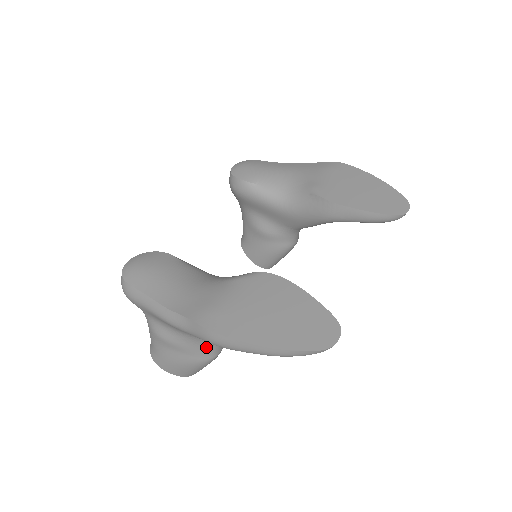
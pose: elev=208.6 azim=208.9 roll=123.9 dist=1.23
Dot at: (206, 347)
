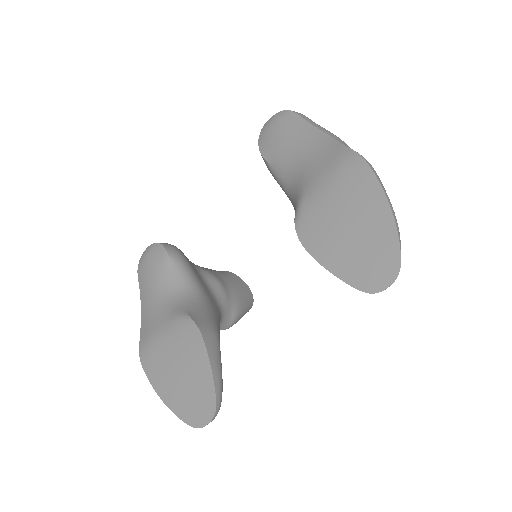
Dot at: occluded
